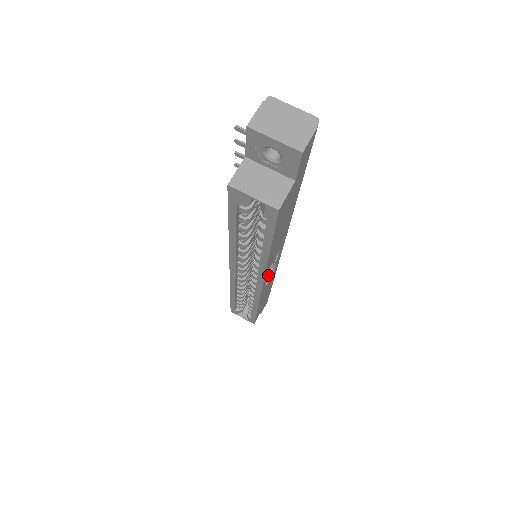
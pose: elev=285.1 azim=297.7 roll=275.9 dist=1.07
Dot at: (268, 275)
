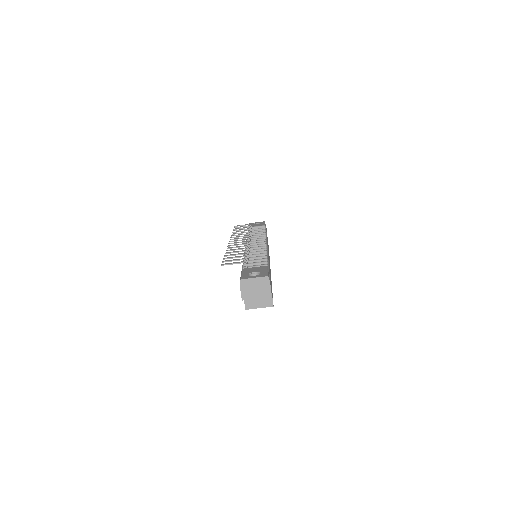
Dot at: occluded
